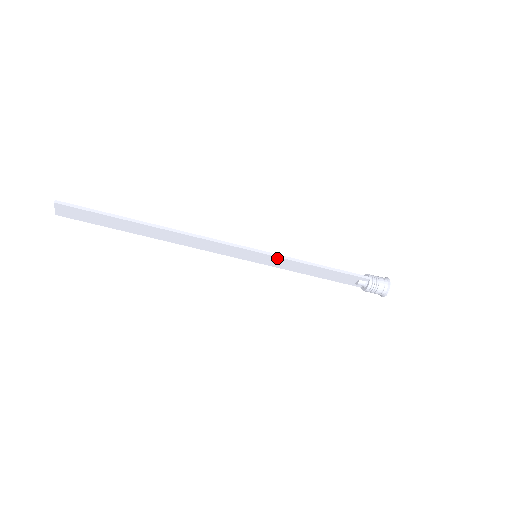
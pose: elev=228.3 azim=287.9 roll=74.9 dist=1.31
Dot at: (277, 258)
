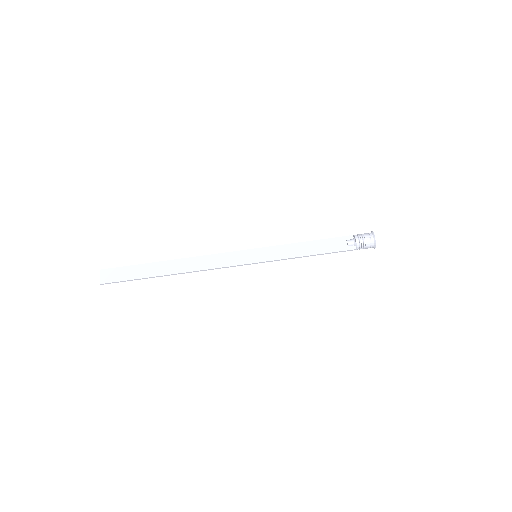
Dot at: (271, 248)
